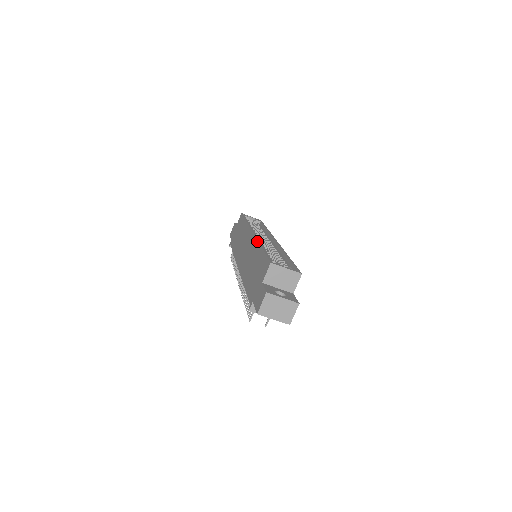
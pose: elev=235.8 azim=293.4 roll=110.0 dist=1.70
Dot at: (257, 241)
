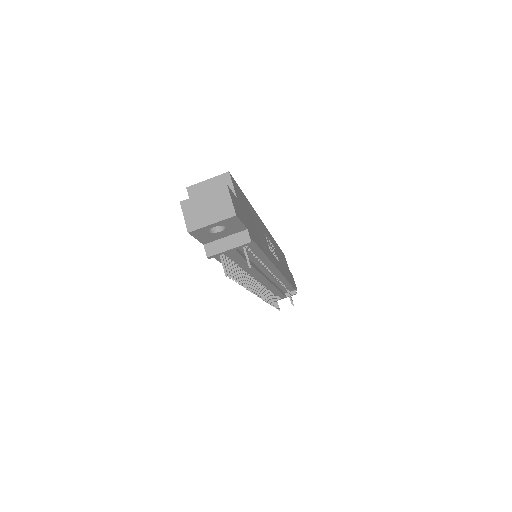
Dot at: occluded
